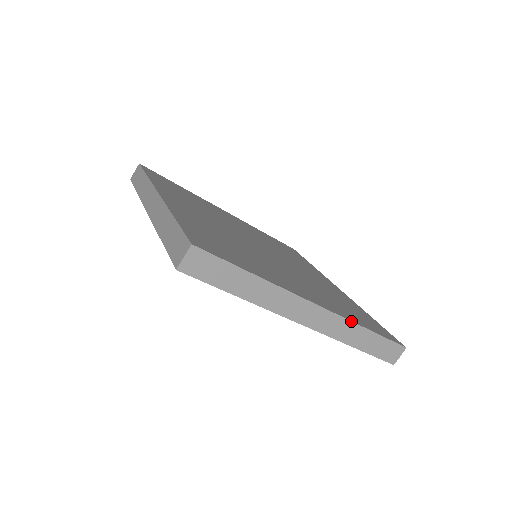
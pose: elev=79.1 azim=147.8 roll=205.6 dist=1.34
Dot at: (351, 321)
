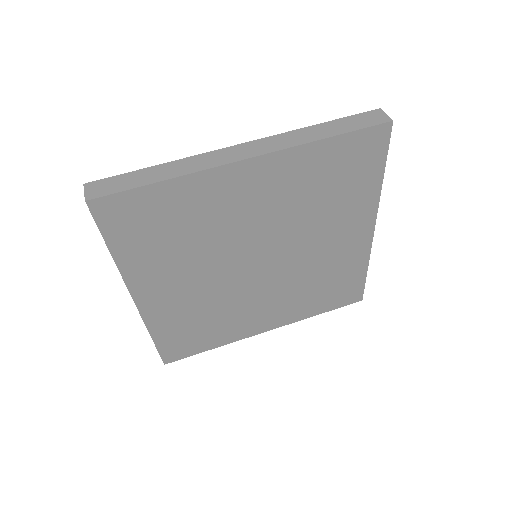
Dot at: (289, 132)
